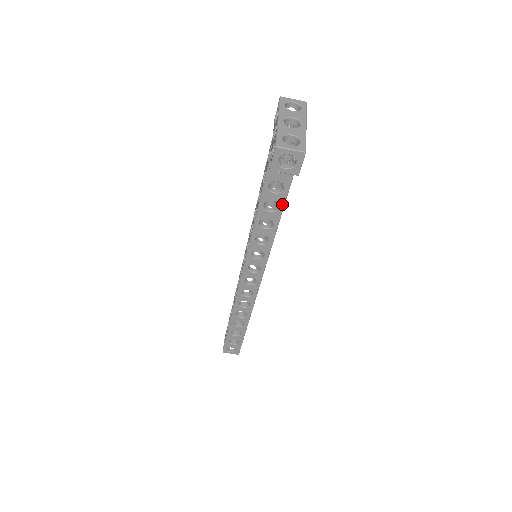
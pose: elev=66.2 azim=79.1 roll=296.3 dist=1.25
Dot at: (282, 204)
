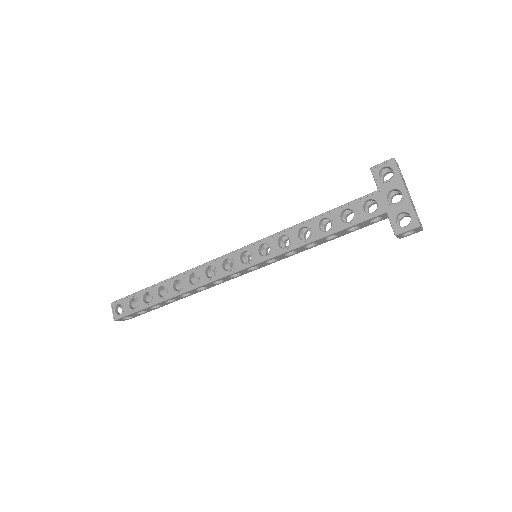
Dot at: (340, 236)
